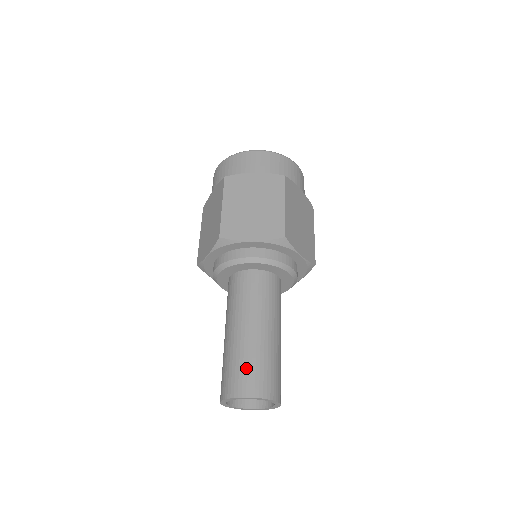
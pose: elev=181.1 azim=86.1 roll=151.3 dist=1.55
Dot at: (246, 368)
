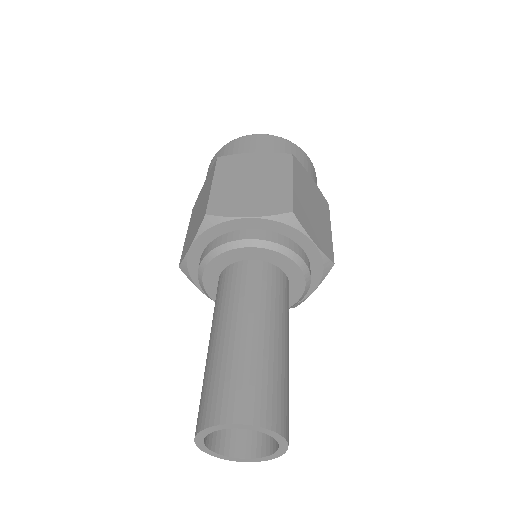
Dot at: (235, 381)
